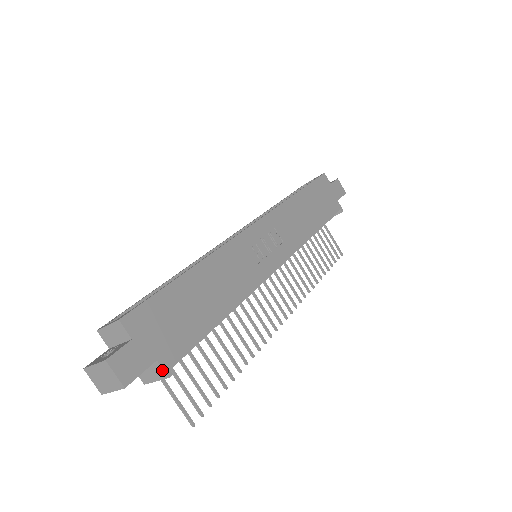
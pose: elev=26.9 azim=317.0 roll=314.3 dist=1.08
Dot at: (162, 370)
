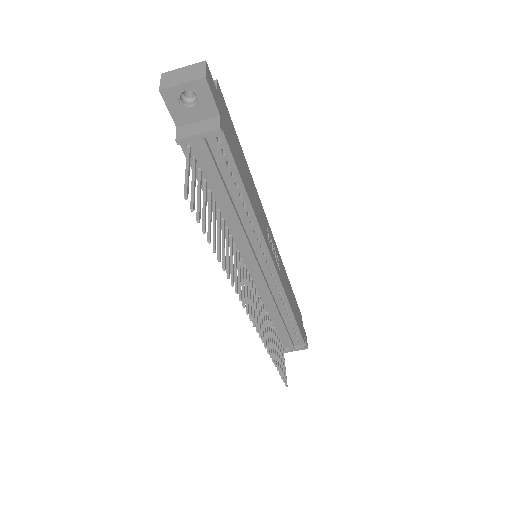
Dot at: (218, 123)
